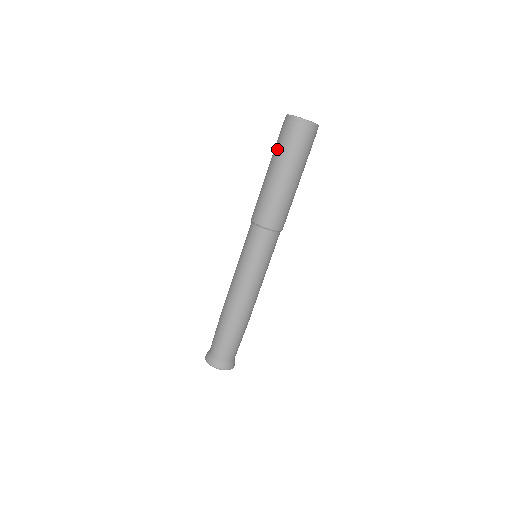
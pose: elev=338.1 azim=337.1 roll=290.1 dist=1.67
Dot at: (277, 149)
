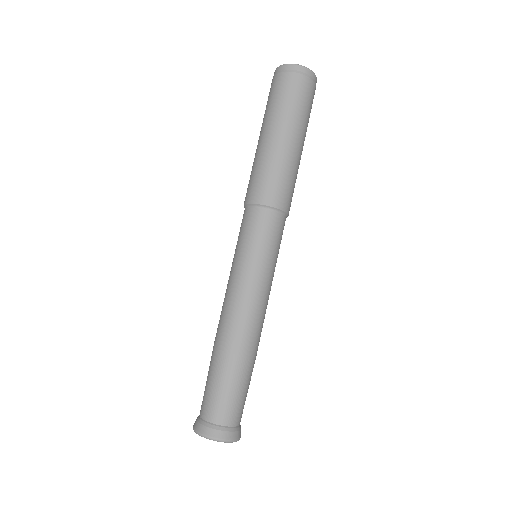
Dot at: (286, 106)
